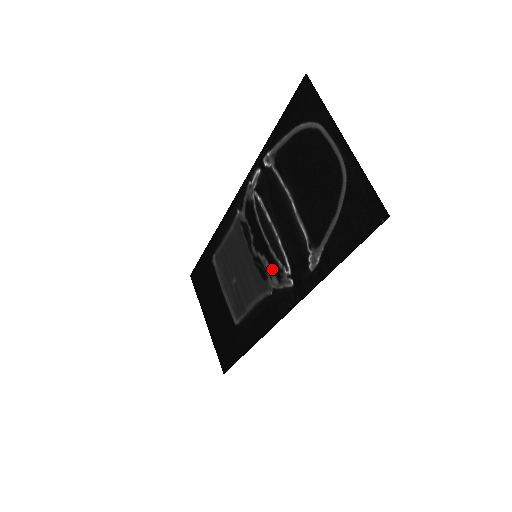
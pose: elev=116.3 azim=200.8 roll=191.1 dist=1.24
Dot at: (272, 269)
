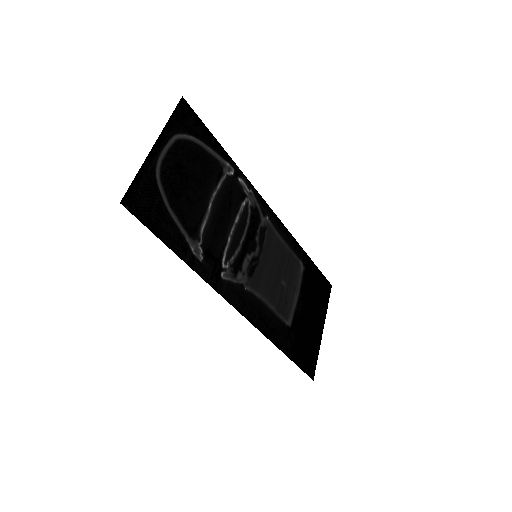
Dot at: (241, 266)
